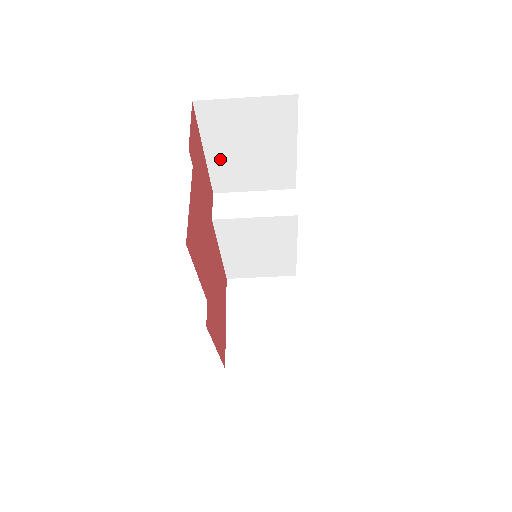
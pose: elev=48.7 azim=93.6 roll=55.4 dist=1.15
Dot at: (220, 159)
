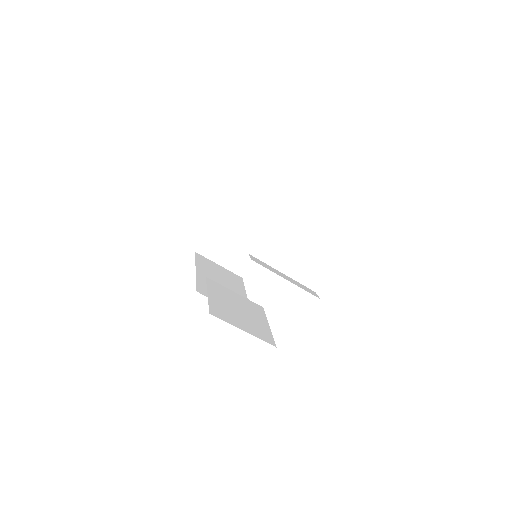
Dot at: occluded
